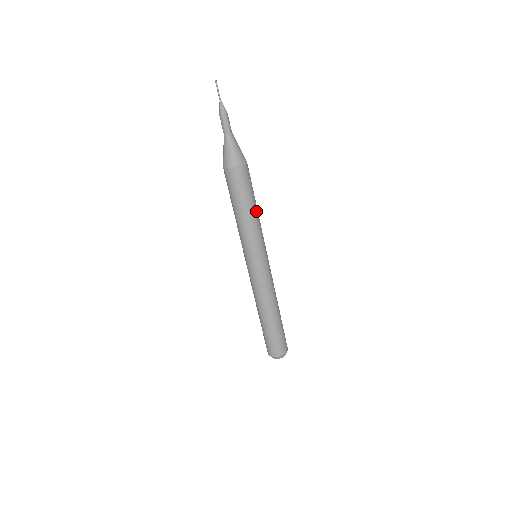
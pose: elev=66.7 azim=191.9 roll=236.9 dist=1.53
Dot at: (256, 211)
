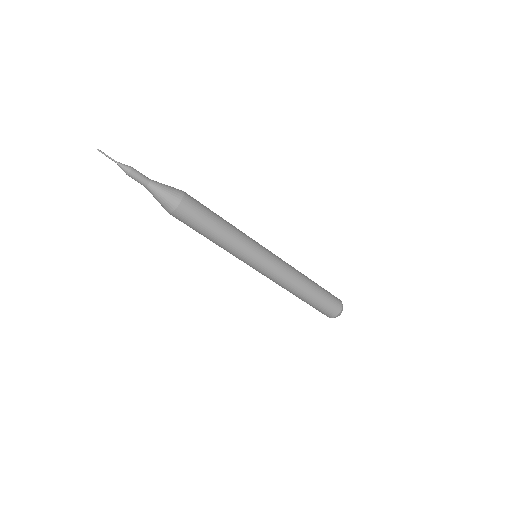
Dot at: (219, 237)
